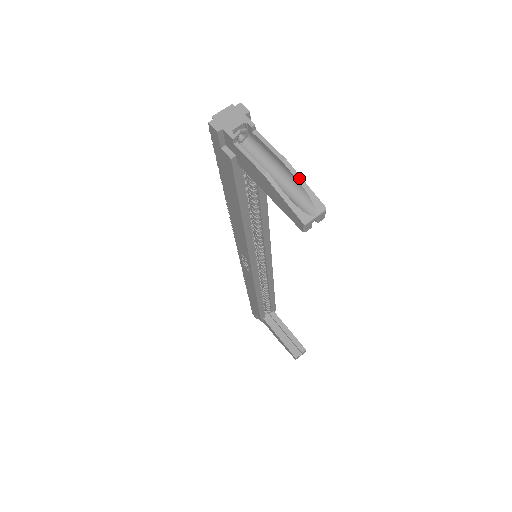
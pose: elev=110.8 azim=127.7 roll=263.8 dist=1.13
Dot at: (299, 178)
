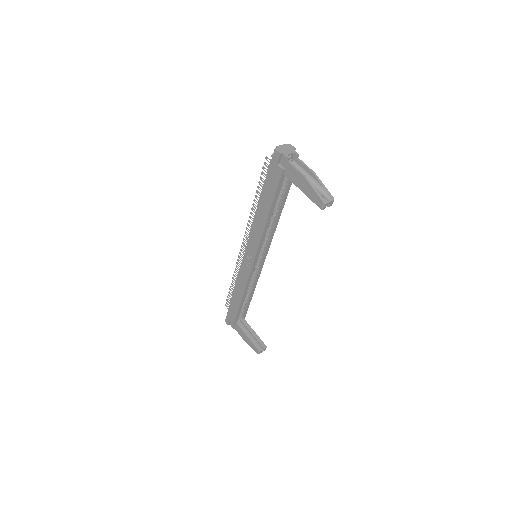
Dot at: (321, 183)
